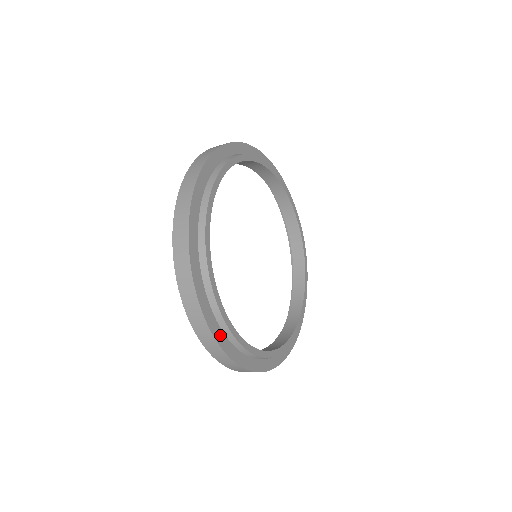
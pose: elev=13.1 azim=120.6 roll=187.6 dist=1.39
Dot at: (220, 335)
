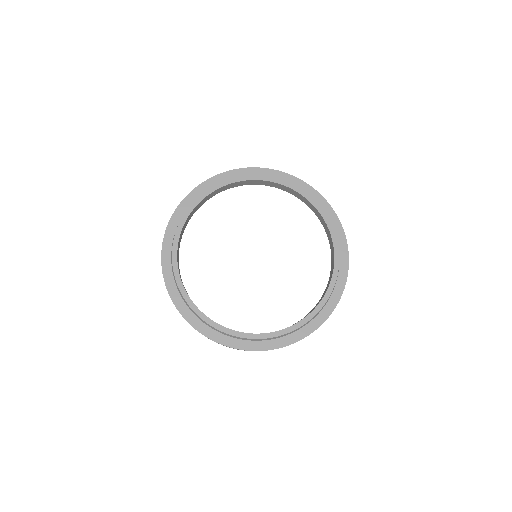
Dot at: (167, 256)
